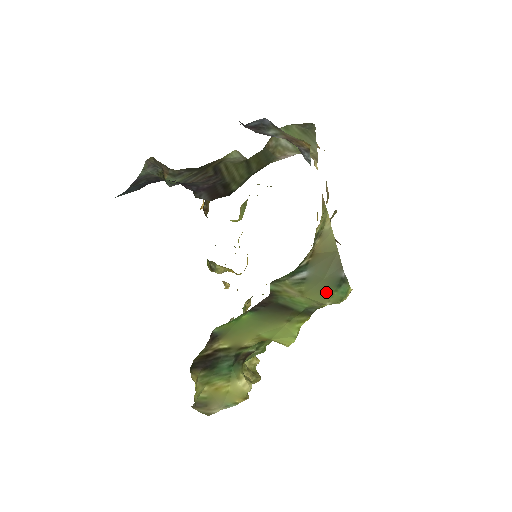
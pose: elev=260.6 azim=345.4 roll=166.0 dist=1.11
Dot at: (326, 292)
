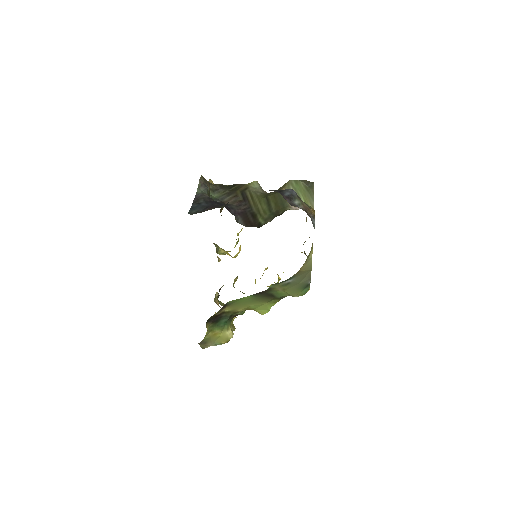
Dot at: (297, 290)
